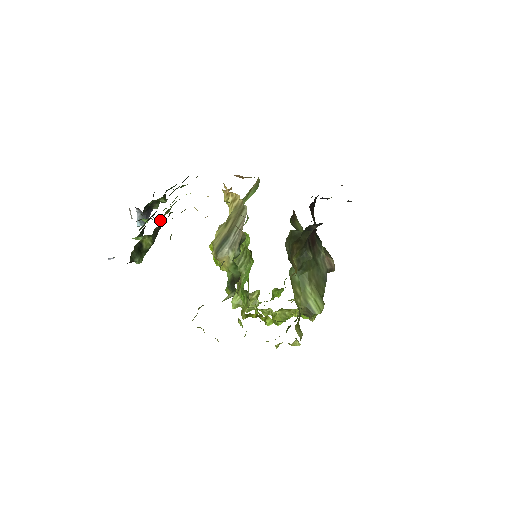
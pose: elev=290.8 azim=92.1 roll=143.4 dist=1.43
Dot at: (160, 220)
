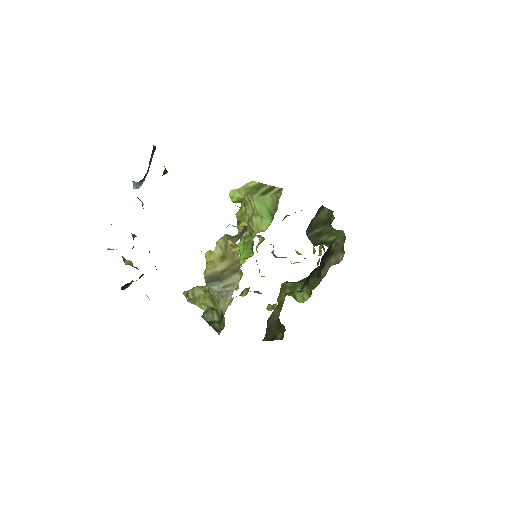
Dot at: occluded
